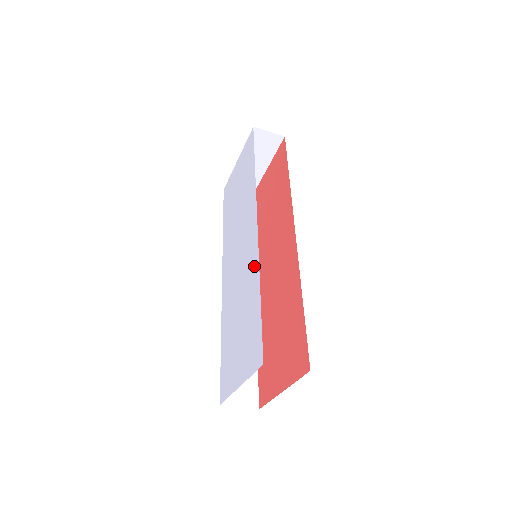
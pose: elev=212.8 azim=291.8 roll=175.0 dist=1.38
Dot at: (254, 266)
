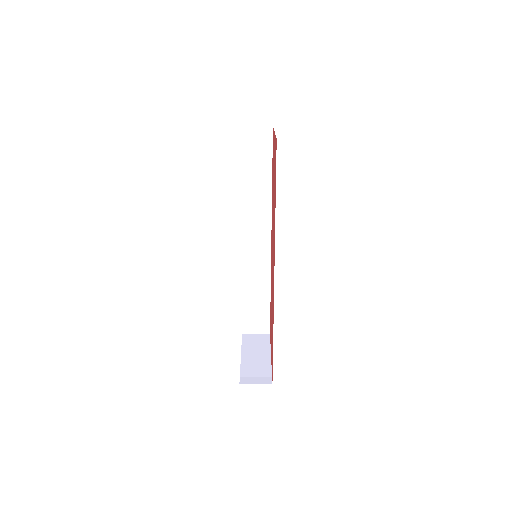
Dot at: occluded
